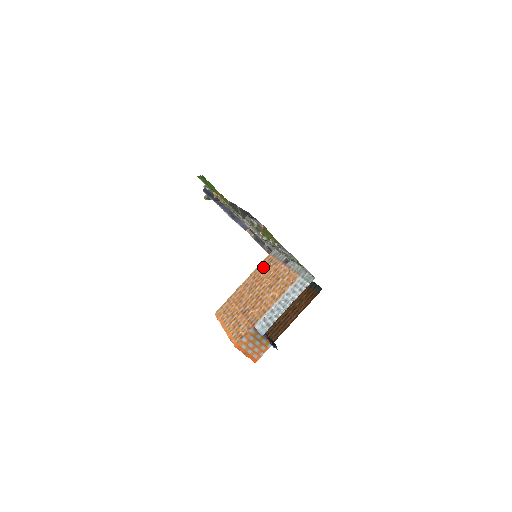
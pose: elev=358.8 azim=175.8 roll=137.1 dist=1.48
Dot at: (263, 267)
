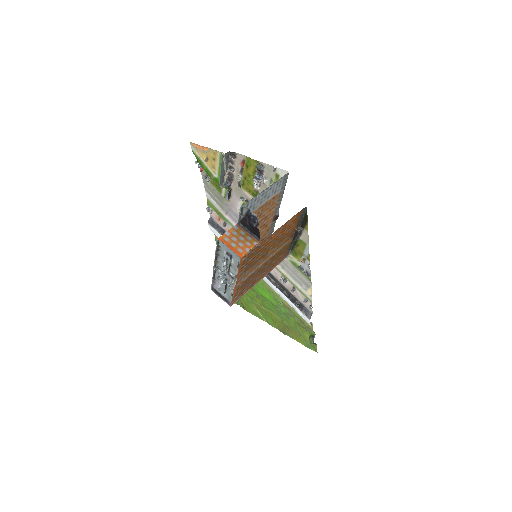
Dot at: (259, 244)
